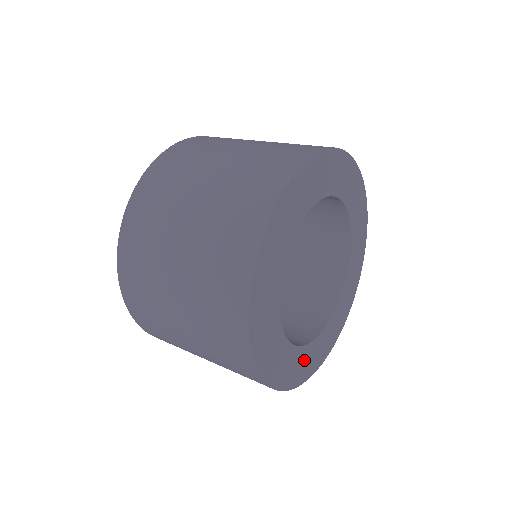
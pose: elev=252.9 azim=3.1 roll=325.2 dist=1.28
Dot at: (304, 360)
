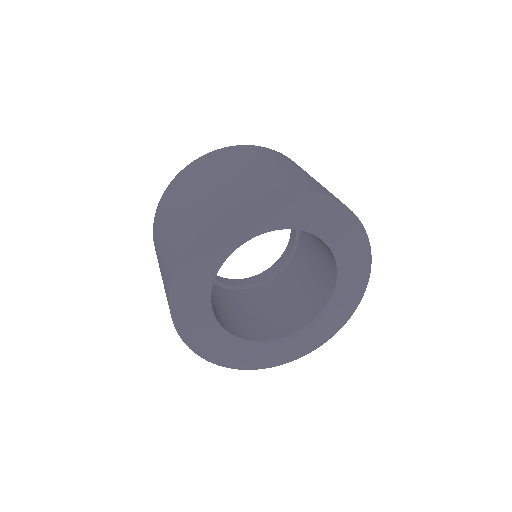
Dot at: (212, 337)
